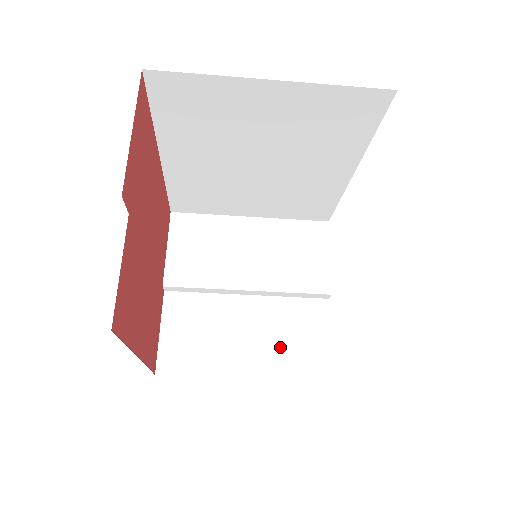
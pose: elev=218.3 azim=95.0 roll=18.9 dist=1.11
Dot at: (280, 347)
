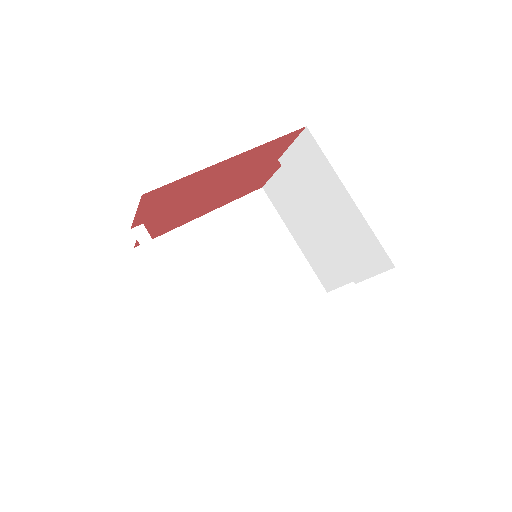
Dot at: occluded
